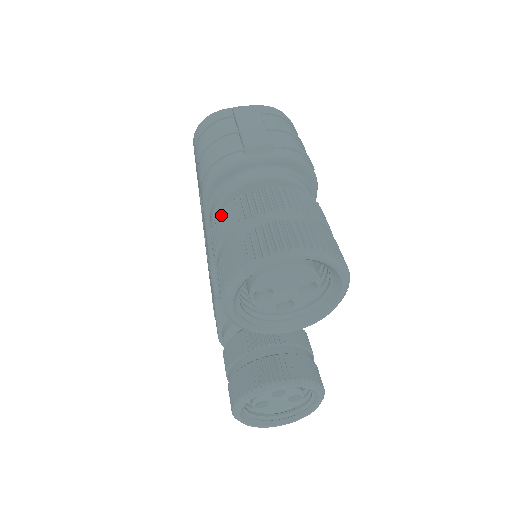
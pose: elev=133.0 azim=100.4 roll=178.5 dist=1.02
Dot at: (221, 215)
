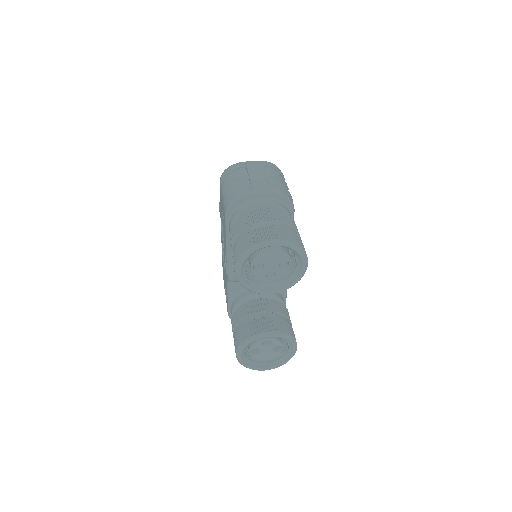
Dot at: (236, 223)
